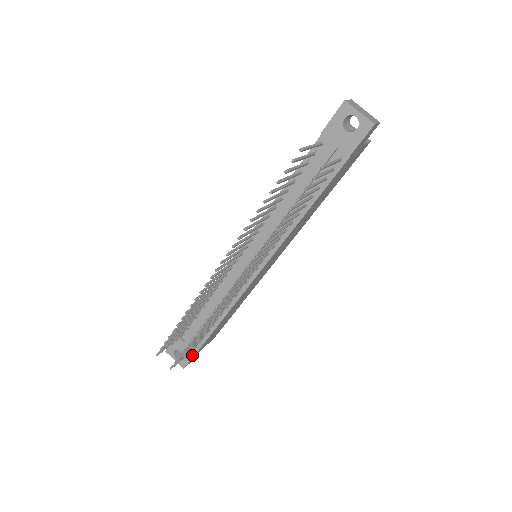
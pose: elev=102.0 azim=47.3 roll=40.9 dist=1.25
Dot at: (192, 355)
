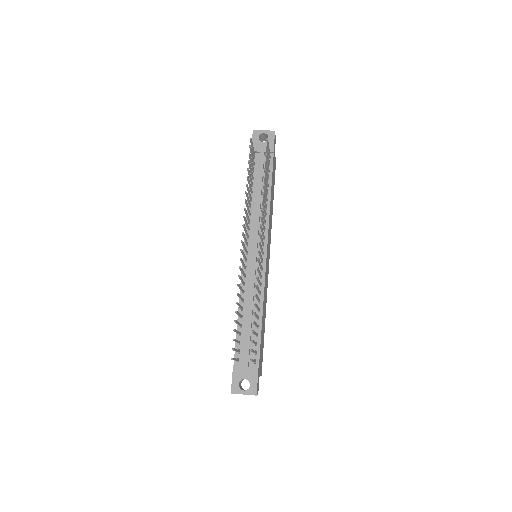
Dot at: (256, 372)
